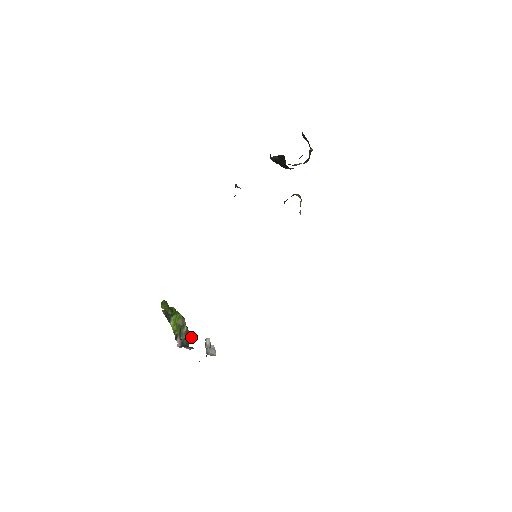
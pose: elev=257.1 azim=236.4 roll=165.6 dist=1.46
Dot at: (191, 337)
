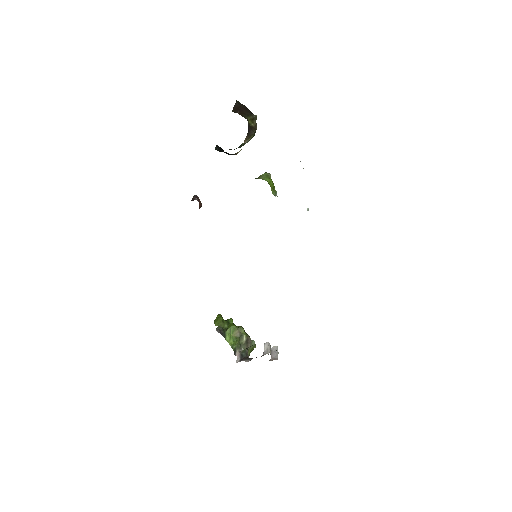
Dot at: (253, 345)
